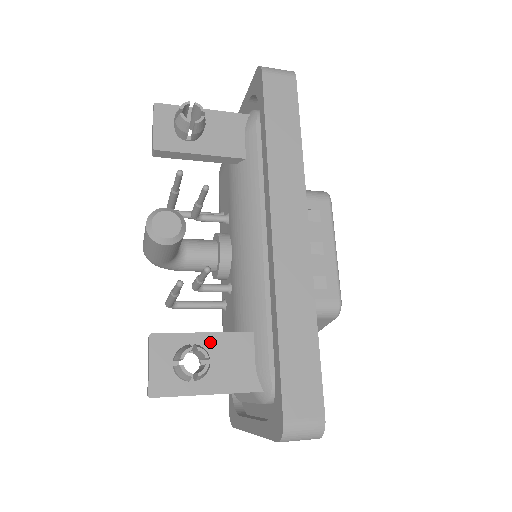
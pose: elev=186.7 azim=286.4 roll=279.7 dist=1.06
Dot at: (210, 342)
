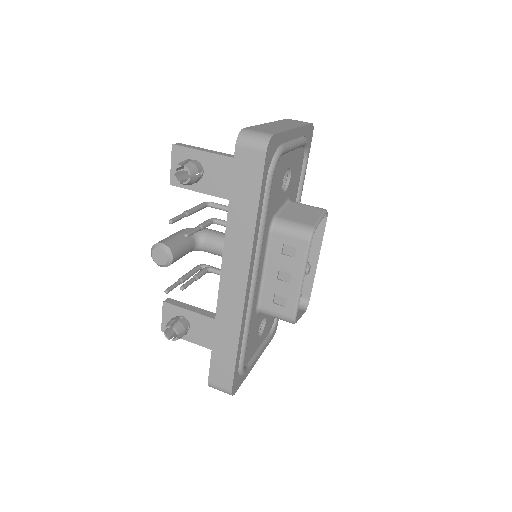
Dot at: (194, 317)
